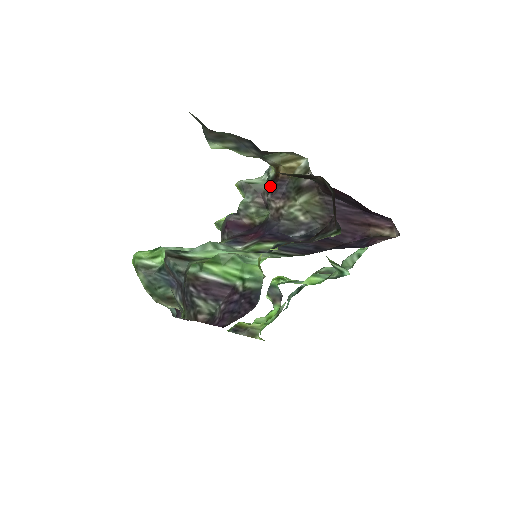
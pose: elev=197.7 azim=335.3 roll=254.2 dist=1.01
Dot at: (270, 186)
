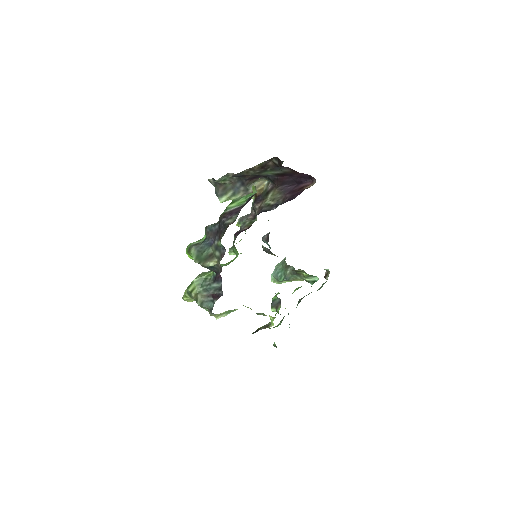
Dot at: occluded
